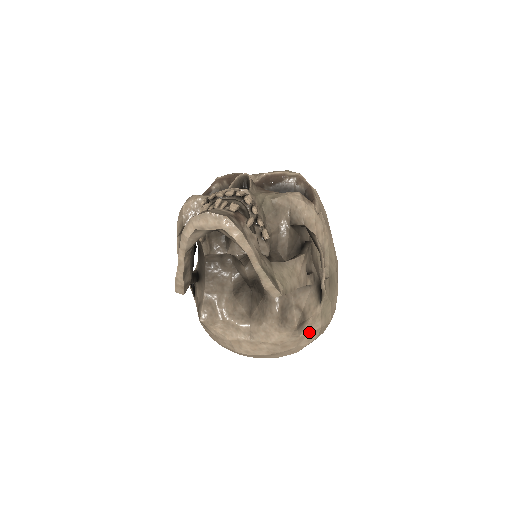
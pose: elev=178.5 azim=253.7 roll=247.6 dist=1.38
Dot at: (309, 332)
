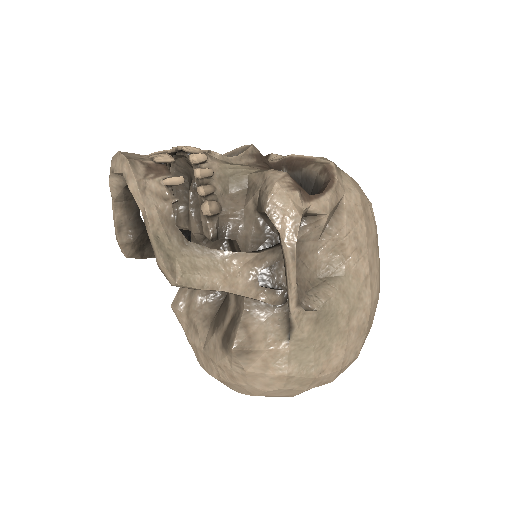
Dot at: (264, 372)
